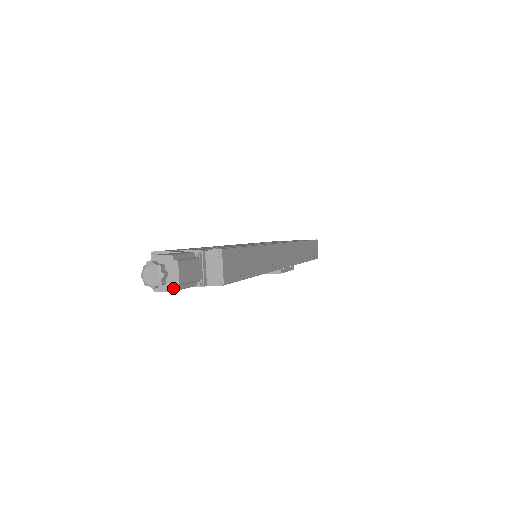
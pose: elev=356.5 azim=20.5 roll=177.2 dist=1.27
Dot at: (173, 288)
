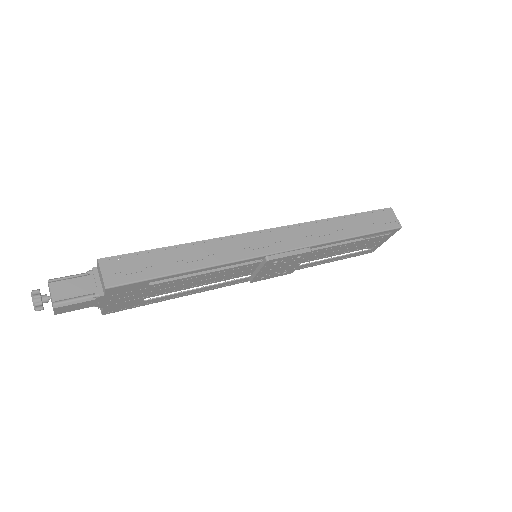
Dot at: (53, 305)
